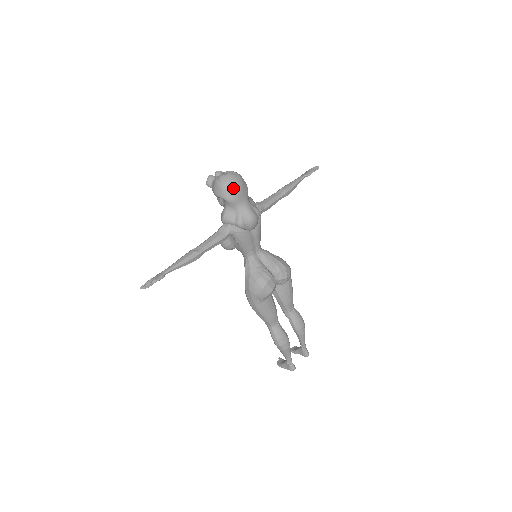
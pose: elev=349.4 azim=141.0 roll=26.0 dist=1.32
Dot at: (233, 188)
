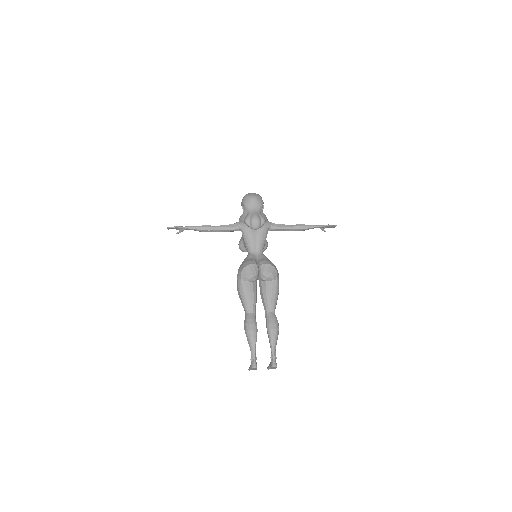
Dot at: (250, 197)
